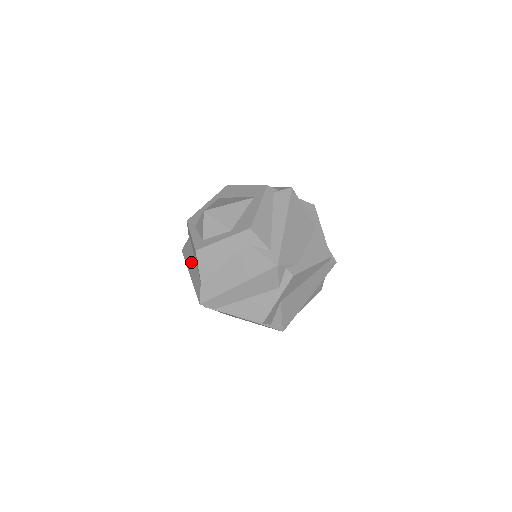
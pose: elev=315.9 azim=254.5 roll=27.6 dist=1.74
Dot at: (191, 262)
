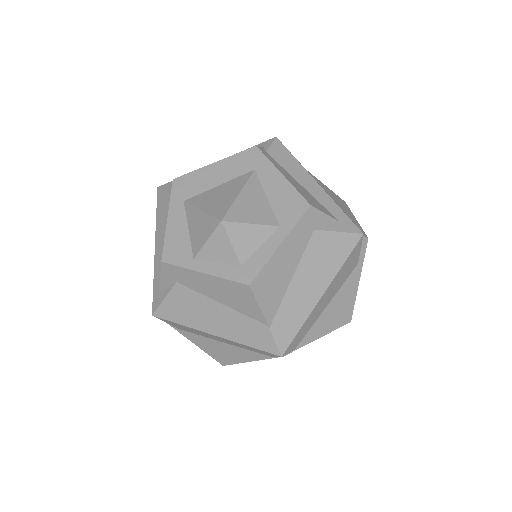
Dot at: (208, 315)
